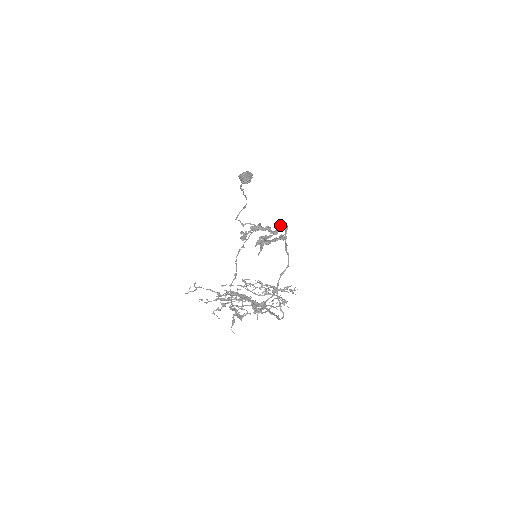
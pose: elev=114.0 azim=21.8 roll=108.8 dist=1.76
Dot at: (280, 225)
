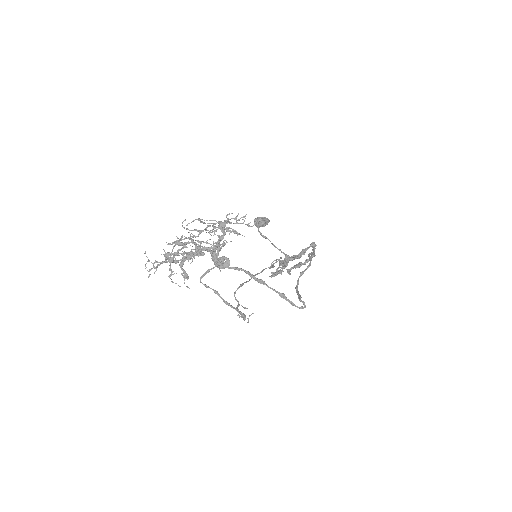
Dot at: (308, 247)
